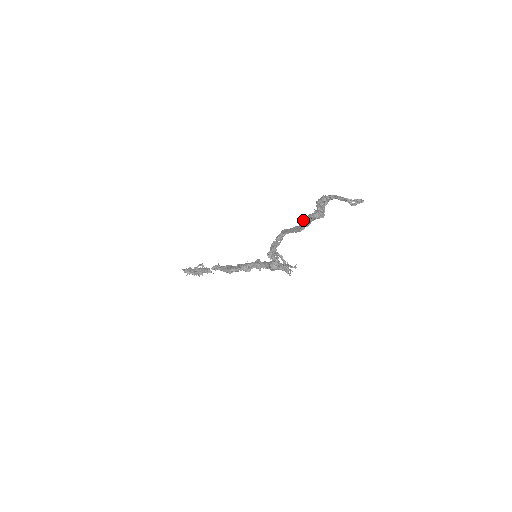
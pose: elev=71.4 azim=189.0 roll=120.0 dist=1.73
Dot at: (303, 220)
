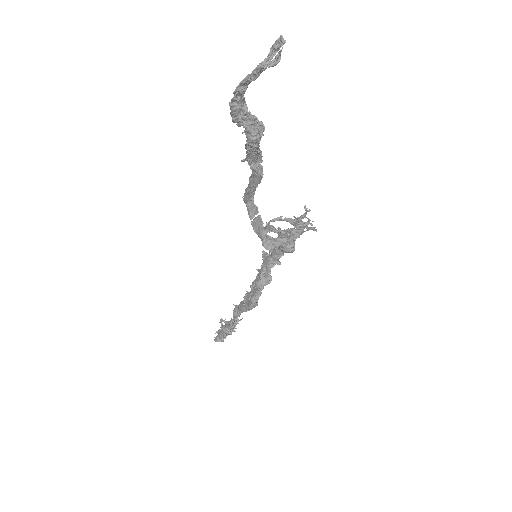
Dot at: (248, 160)
